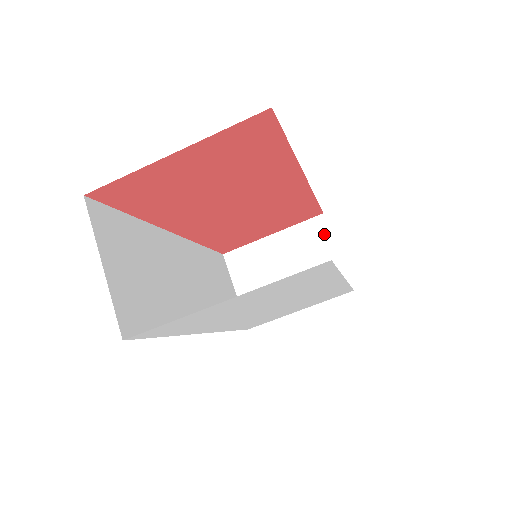
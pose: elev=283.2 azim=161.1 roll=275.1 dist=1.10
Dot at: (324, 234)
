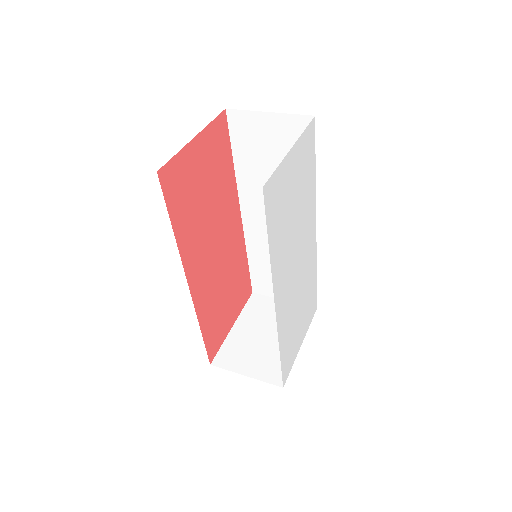
Dot at: (265, 300)
